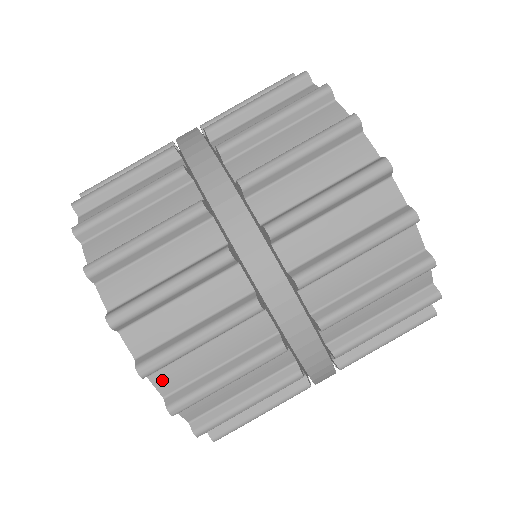
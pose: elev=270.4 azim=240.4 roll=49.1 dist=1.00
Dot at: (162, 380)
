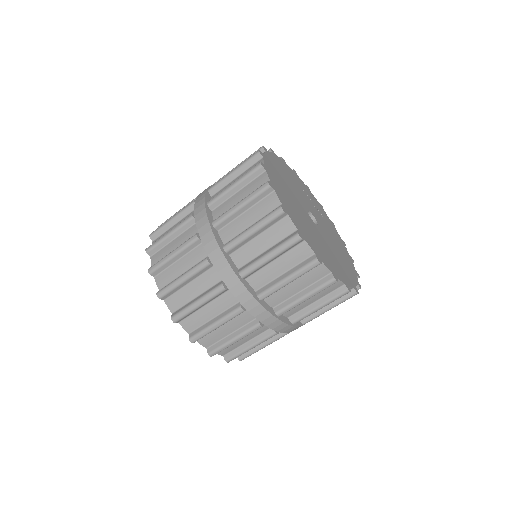
Dot at: (170, 303)
